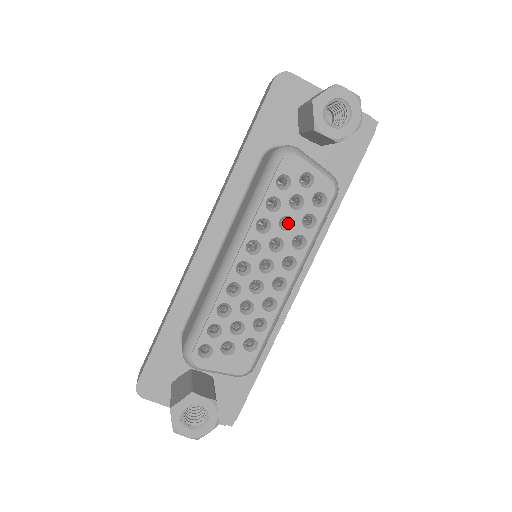
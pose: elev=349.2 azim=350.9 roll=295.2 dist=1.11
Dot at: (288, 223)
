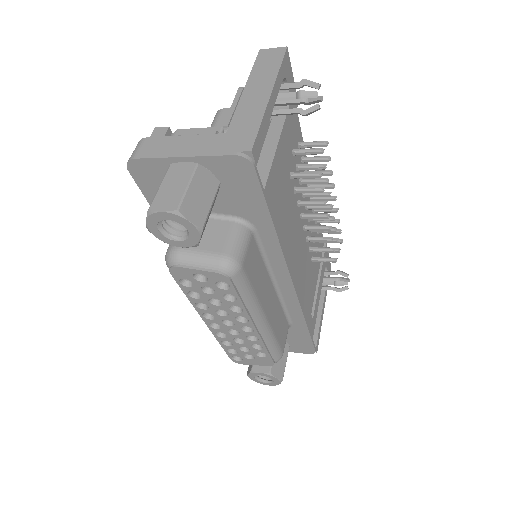
Dot at: occluded
